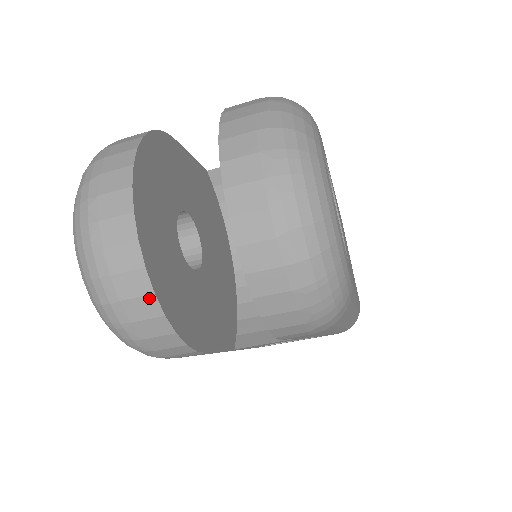
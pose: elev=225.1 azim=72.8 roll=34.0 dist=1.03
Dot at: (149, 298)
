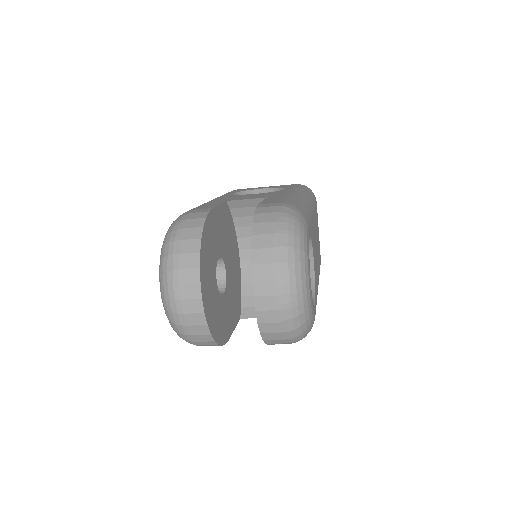
Dot at: (208, 336)
